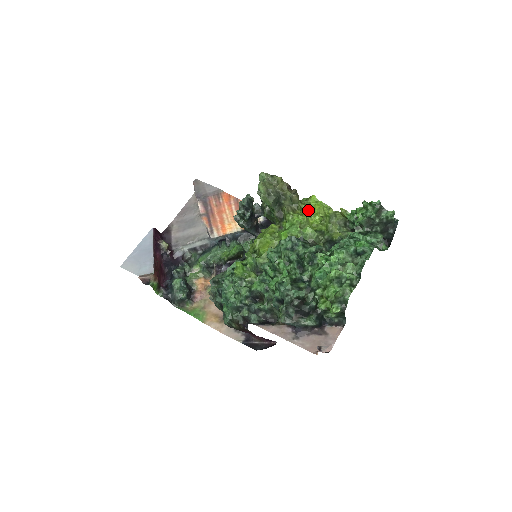
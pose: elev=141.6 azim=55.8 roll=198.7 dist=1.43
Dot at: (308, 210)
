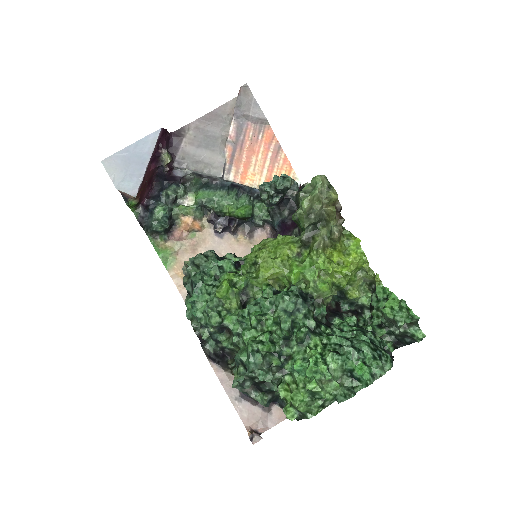
Dot at: (342, 253)
